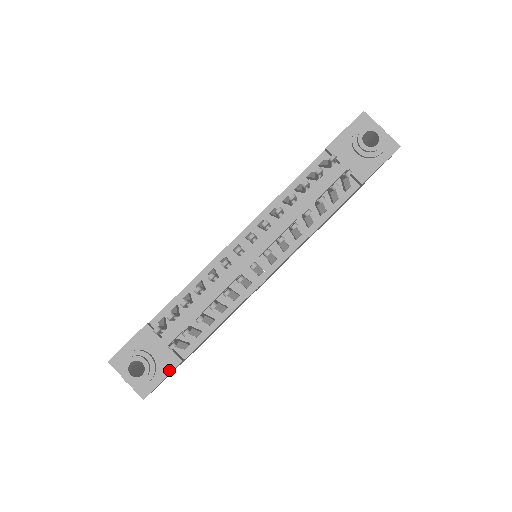
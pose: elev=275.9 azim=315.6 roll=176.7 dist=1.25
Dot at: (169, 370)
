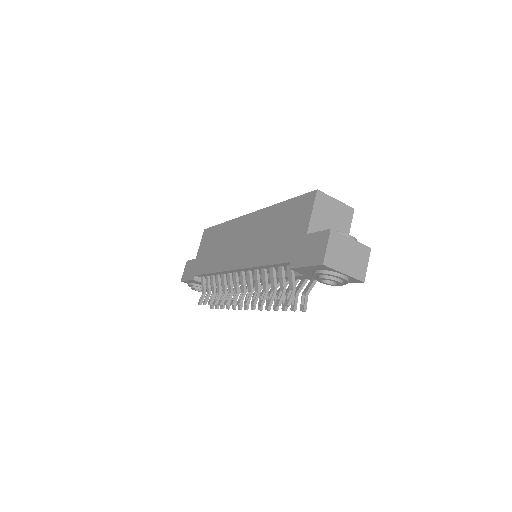
Dot at: occluded
